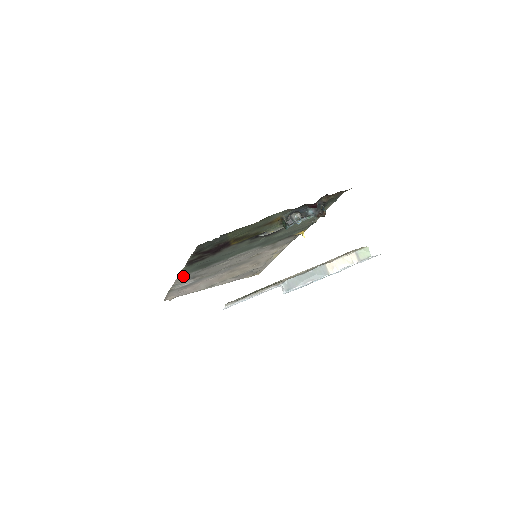
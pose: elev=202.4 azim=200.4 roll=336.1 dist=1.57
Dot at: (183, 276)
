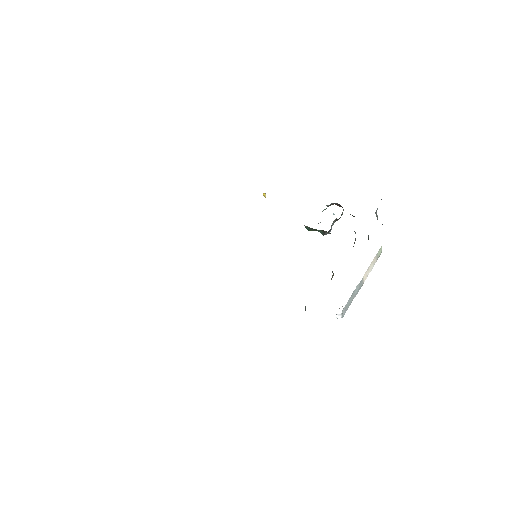
Dot at: occluded
